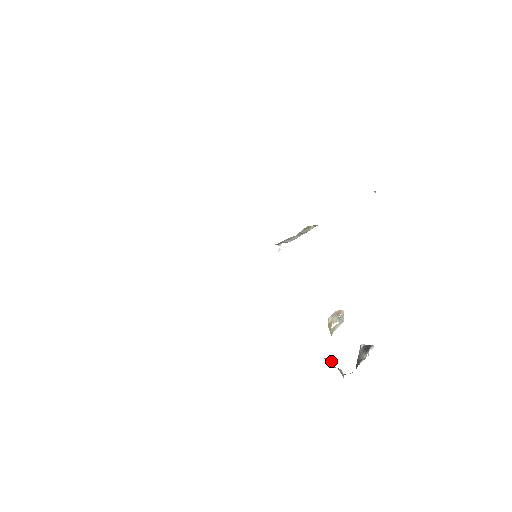
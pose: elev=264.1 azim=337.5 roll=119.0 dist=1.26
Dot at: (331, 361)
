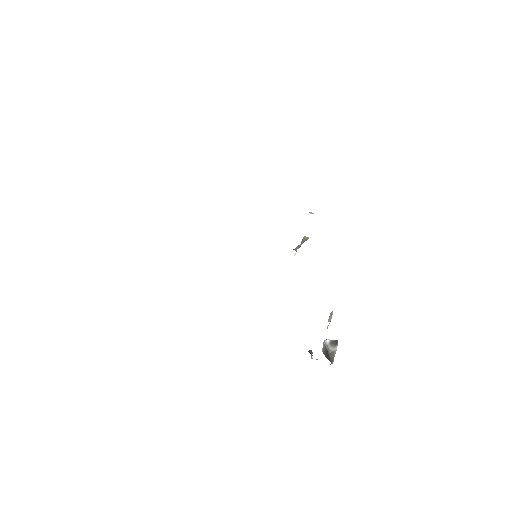
Dot at: occluded
